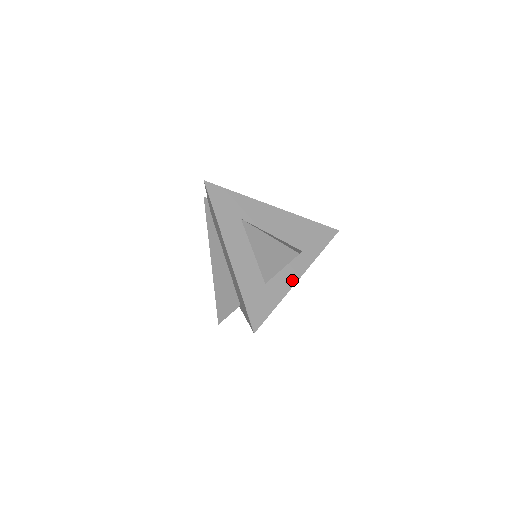
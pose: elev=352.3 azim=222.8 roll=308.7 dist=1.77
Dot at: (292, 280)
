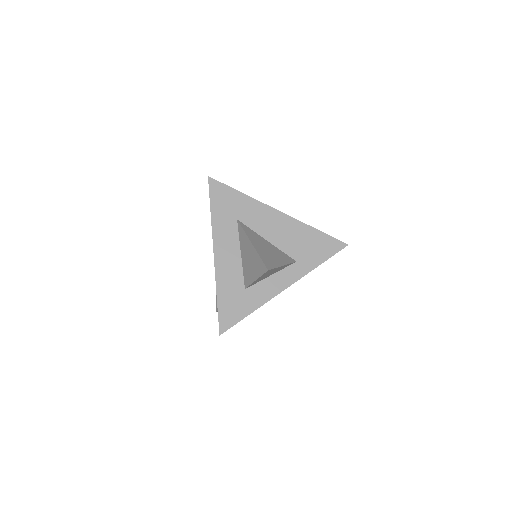
Dot at: (276, 290)
